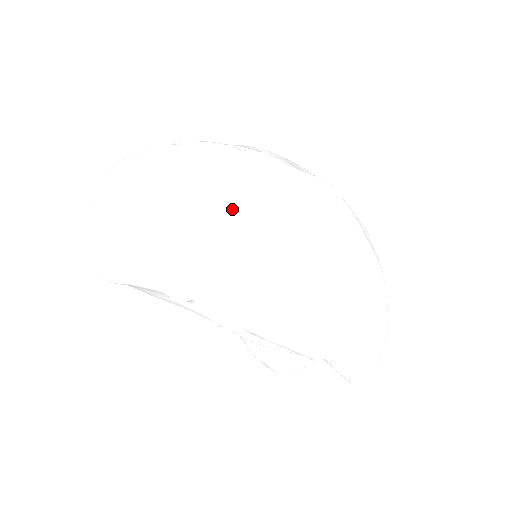
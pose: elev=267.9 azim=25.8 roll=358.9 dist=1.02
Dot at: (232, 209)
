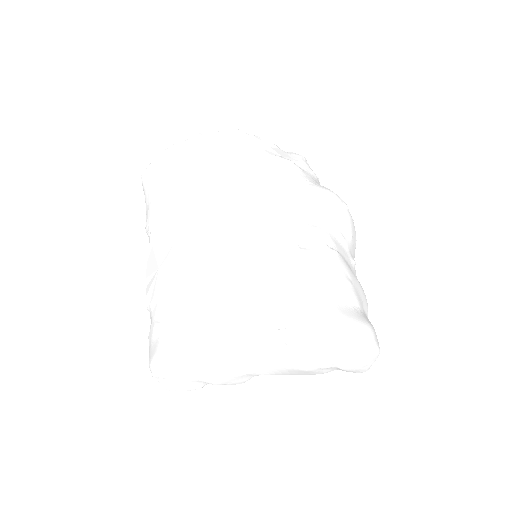
Dot at: (264, 358)
